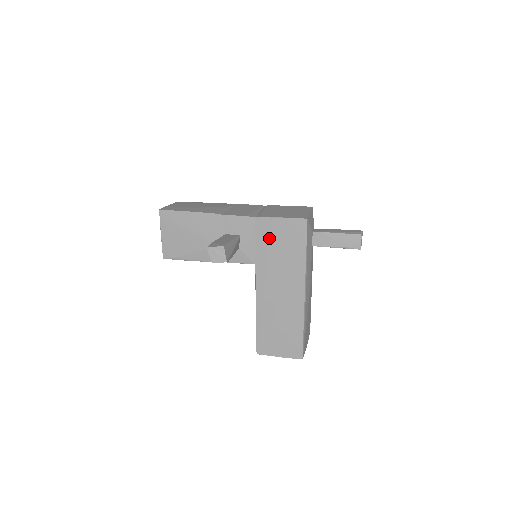
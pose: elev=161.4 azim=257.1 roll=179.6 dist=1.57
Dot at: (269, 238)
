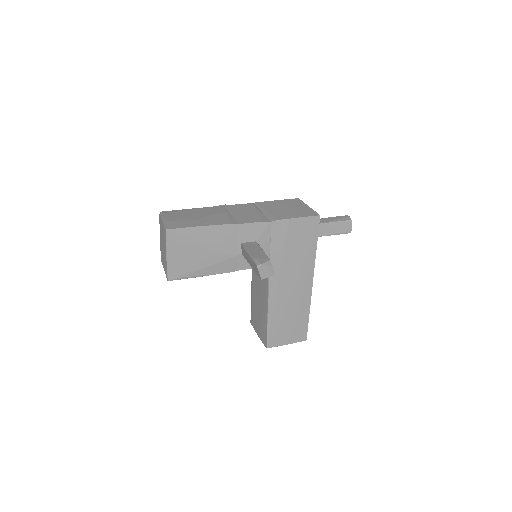
Dot at: (284, 239)
